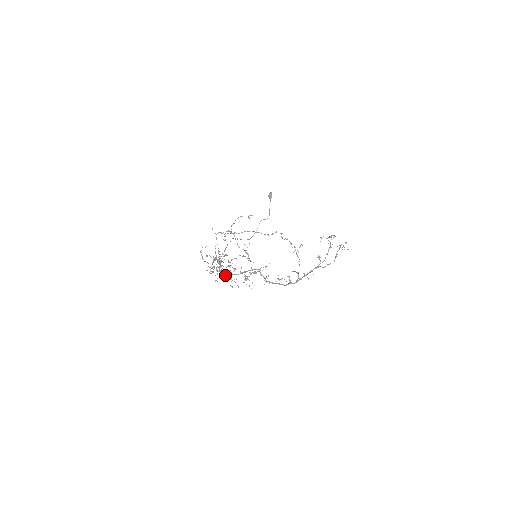
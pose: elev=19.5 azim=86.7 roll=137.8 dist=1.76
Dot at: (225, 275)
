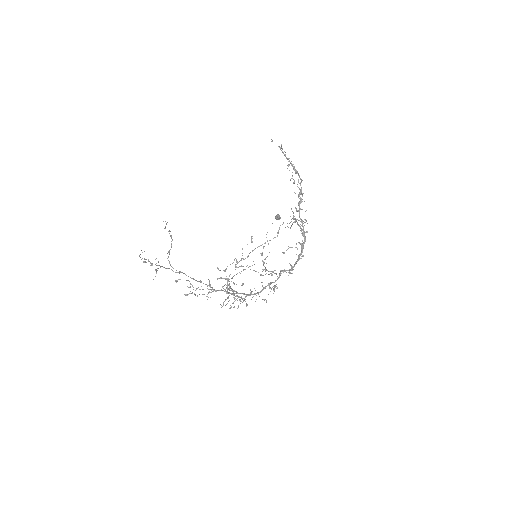
Dot at: (226, 293)
